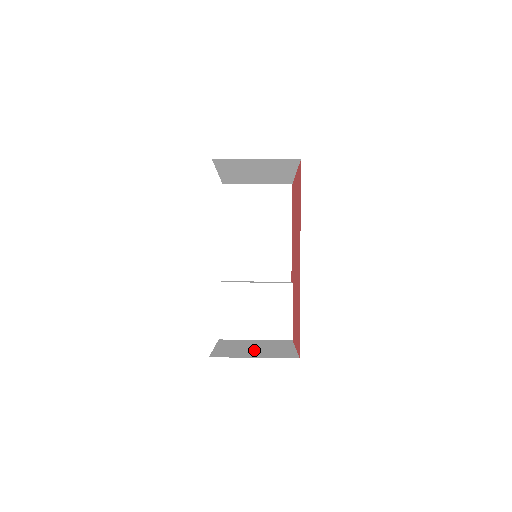
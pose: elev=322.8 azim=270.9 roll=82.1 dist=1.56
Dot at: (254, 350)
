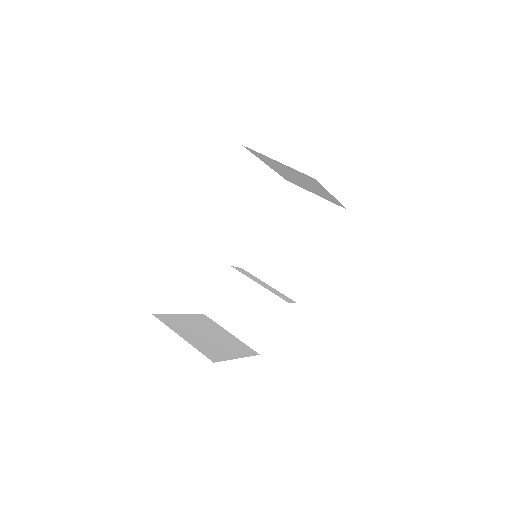
Dot at: (201, 335)
